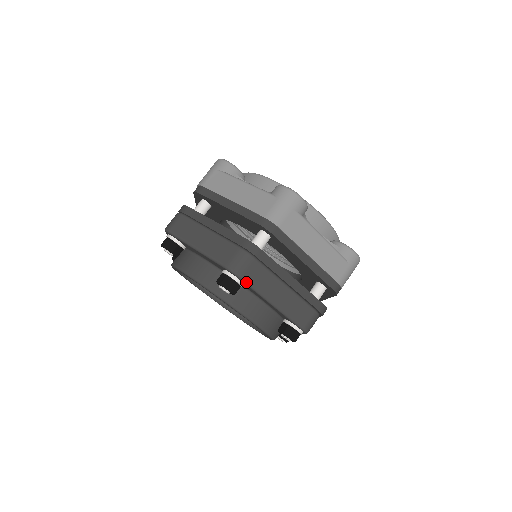
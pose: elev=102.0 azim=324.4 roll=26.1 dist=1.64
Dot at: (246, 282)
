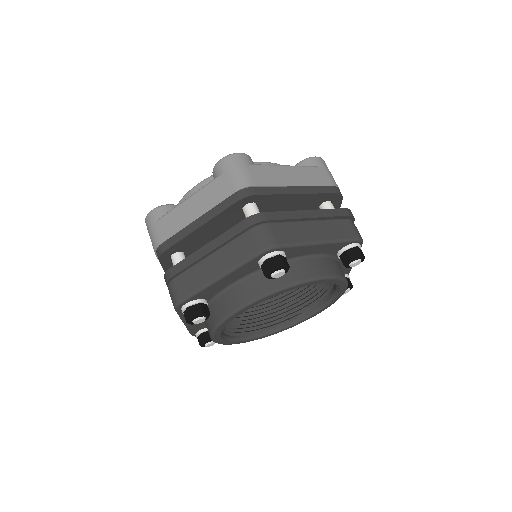
Dot at: (286, 245)
